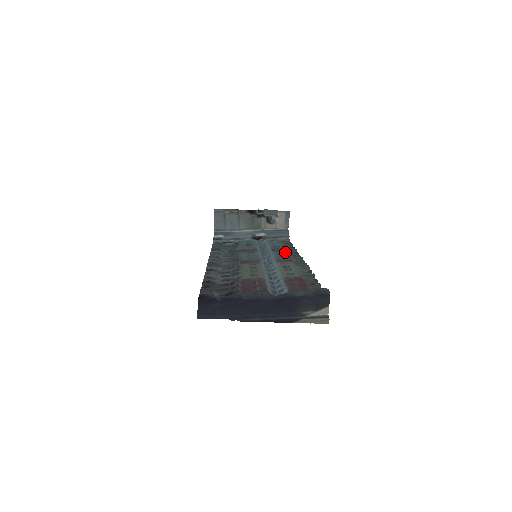
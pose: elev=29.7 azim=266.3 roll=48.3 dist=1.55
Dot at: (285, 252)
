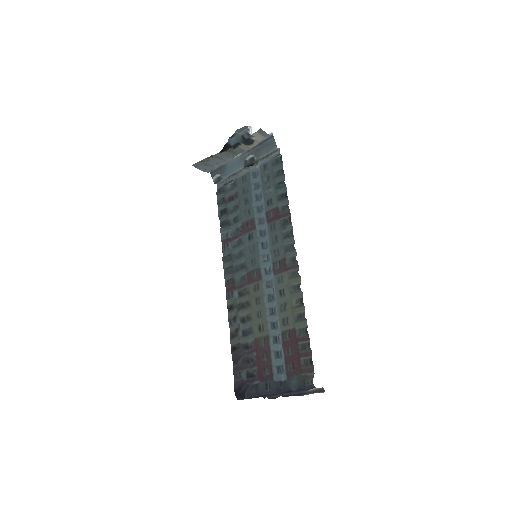
Dot at: (278, 228)
